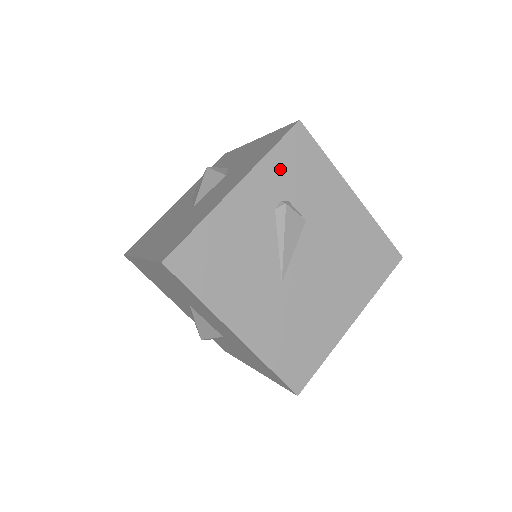
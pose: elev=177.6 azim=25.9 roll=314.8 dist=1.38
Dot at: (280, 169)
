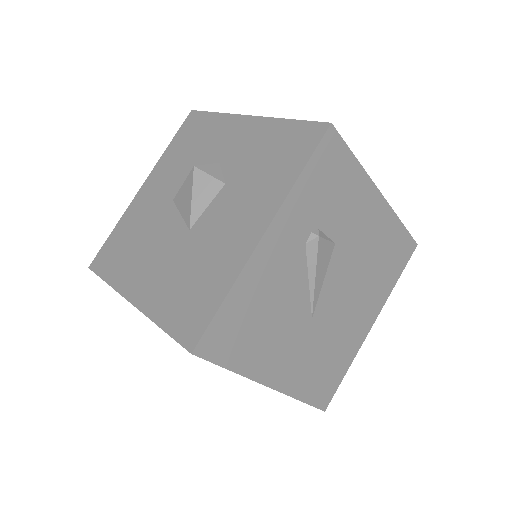
Dot at: (310, 194)
